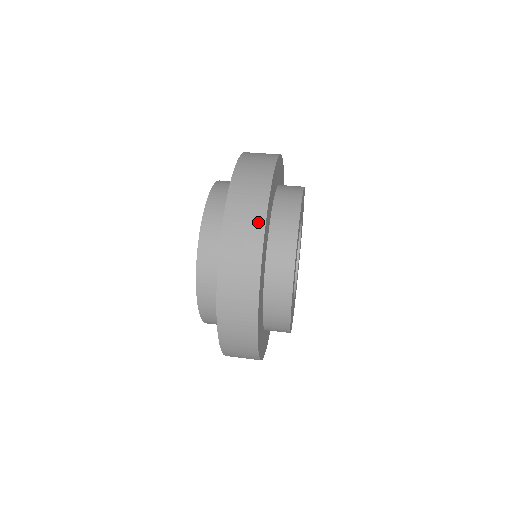
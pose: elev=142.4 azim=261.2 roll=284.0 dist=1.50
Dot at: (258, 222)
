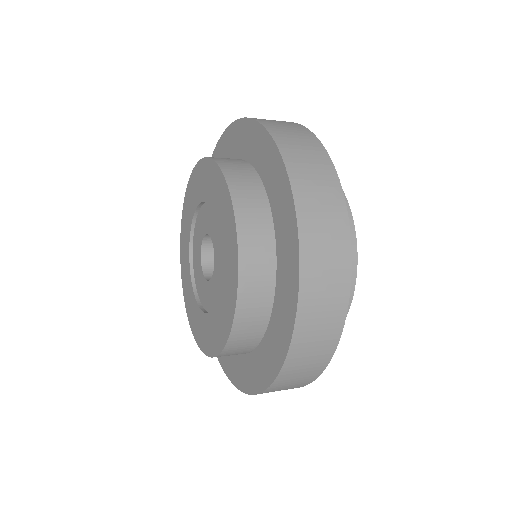
Dot at: (343, 260)
